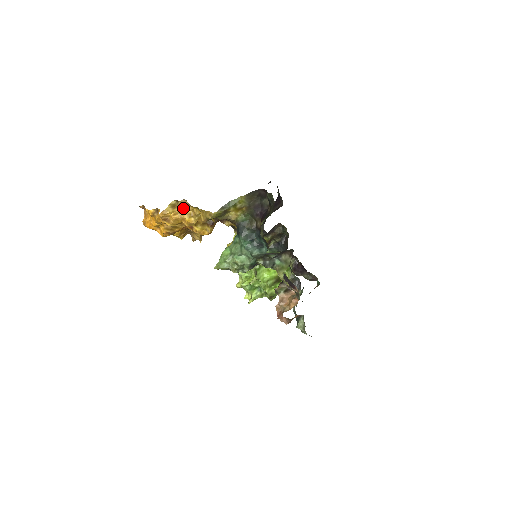
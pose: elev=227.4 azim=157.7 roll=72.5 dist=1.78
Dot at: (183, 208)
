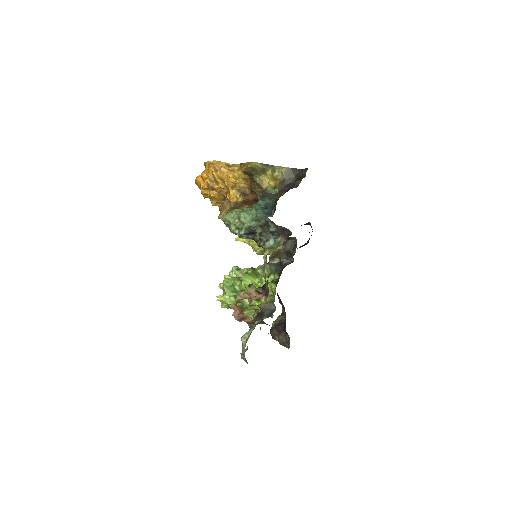
Dot at: (234, 170)
